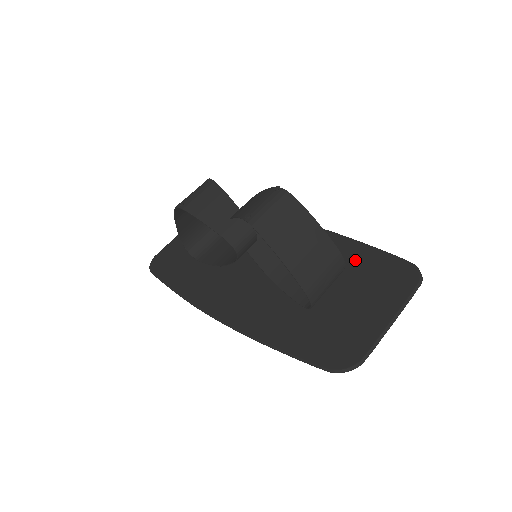
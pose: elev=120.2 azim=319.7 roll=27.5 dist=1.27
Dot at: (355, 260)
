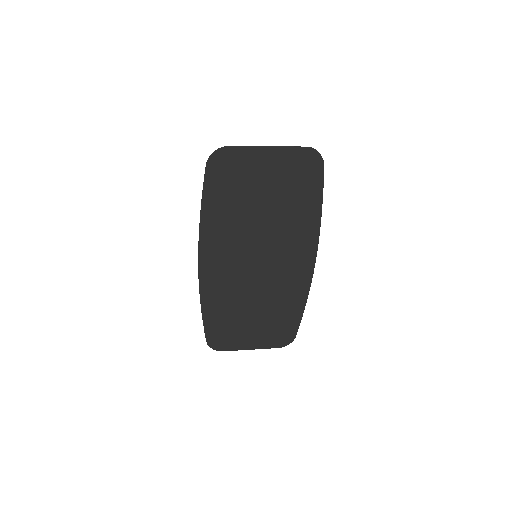
Dot at: (302, 202)
